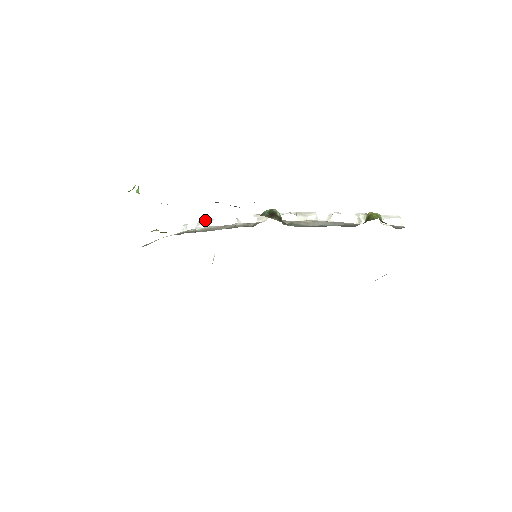
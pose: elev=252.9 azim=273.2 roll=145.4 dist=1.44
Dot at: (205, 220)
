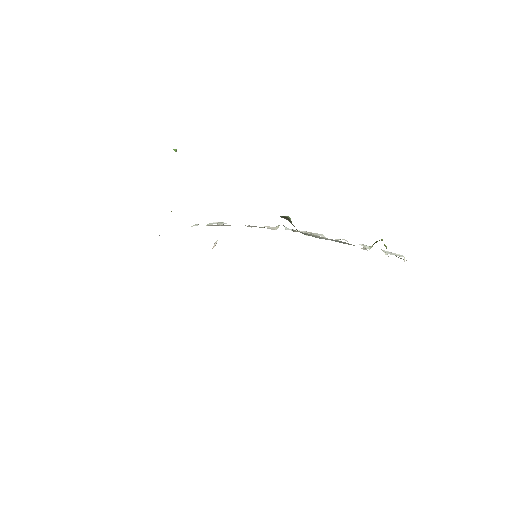
Dot at: (218, 222)
